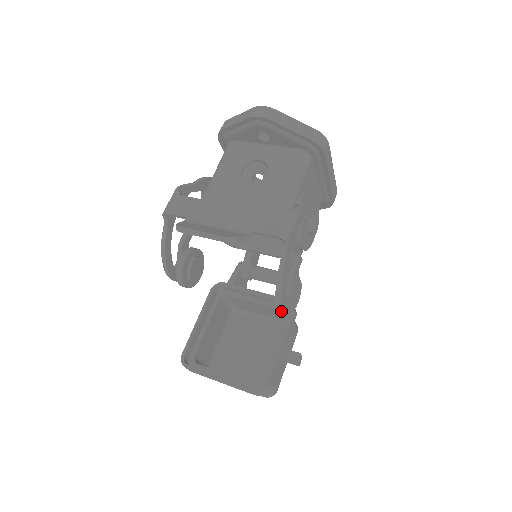
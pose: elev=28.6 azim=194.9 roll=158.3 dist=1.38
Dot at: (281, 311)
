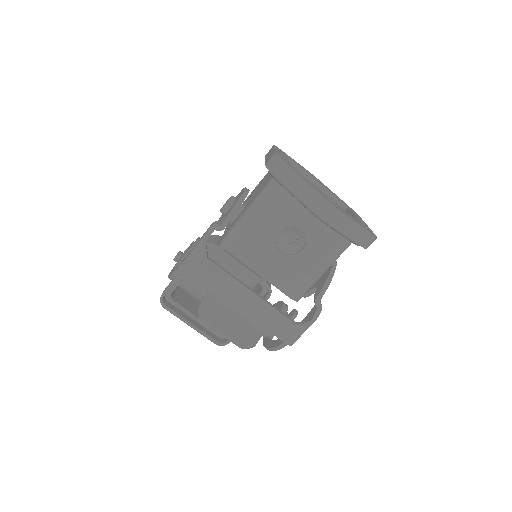
Dot at: (262, 335)
